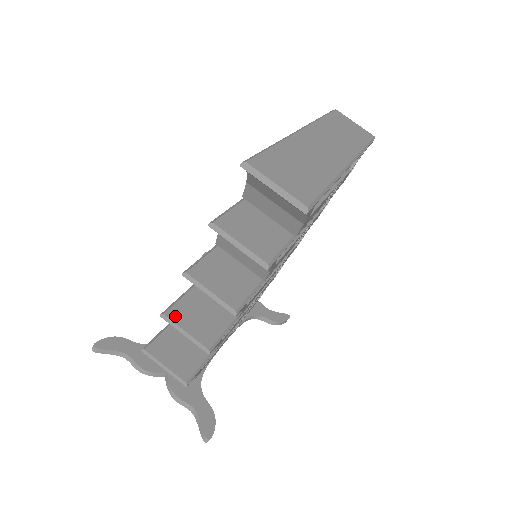
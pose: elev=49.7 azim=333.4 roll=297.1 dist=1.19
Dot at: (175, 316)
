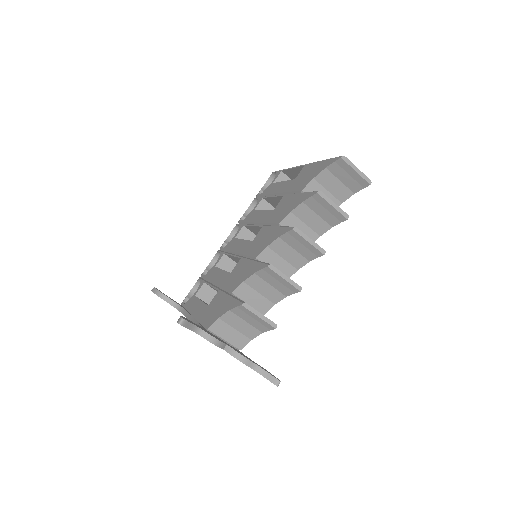
Dot at: (274, 267)
